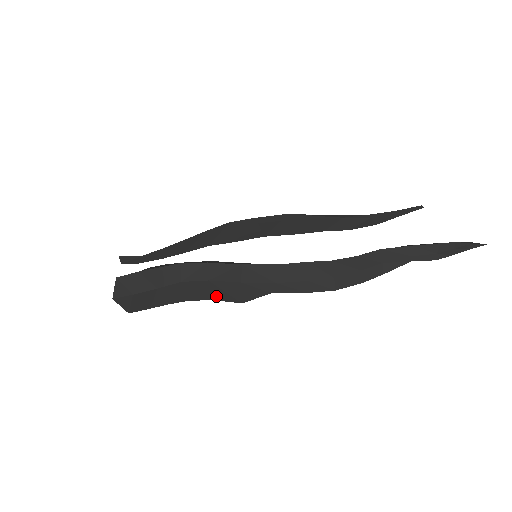
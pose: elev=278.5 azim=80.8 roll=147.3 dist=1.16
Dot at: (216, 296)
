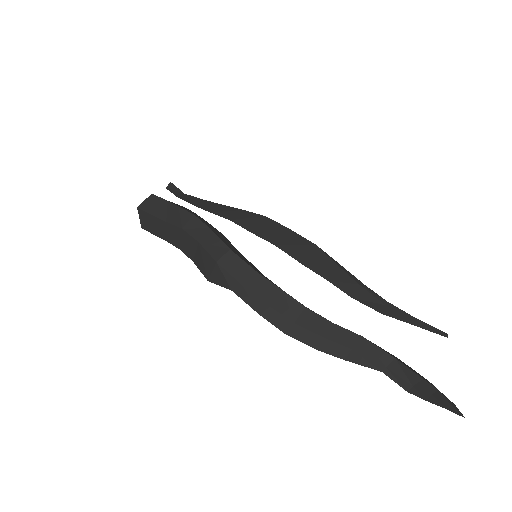
Dot at: (197, 260)
